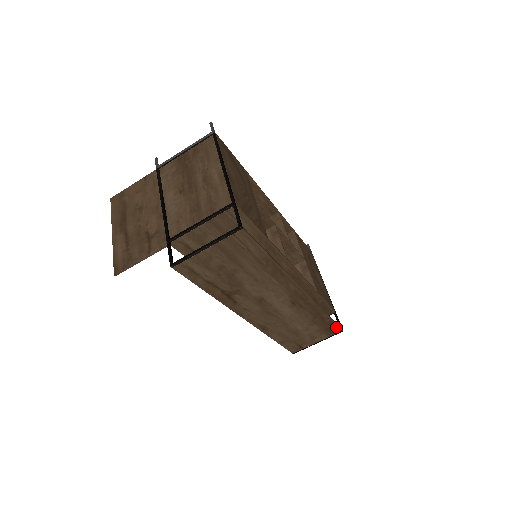
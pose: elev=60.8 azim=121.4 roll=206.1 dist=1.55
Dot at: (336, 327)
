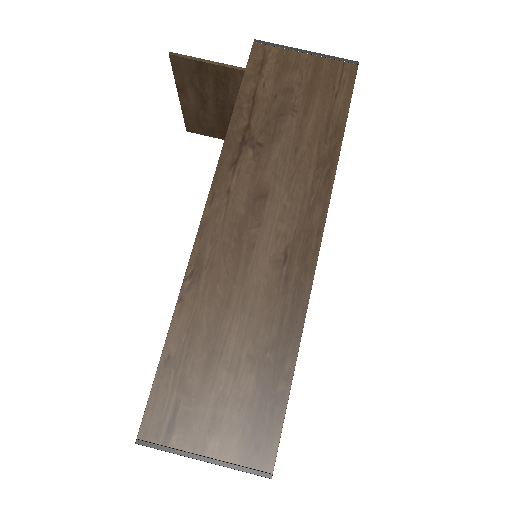
Dot at: (274, 438)
